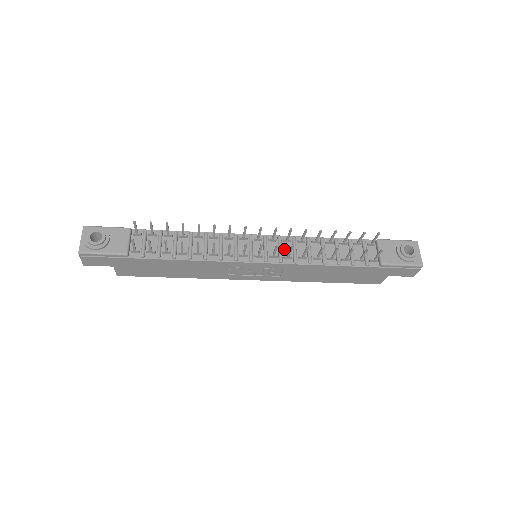
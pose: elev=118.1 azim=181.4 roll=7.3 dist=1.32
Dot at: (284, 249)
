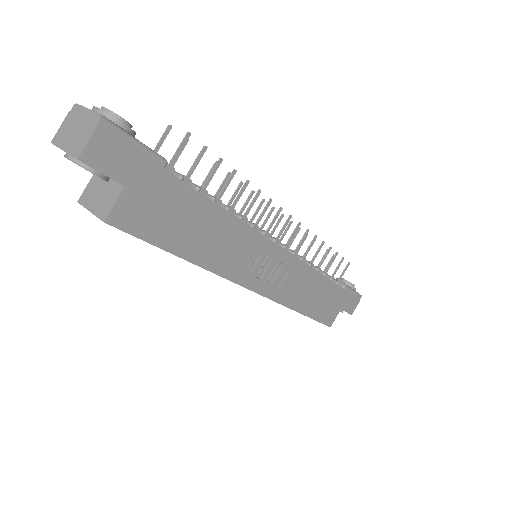
Dot at: occluded
